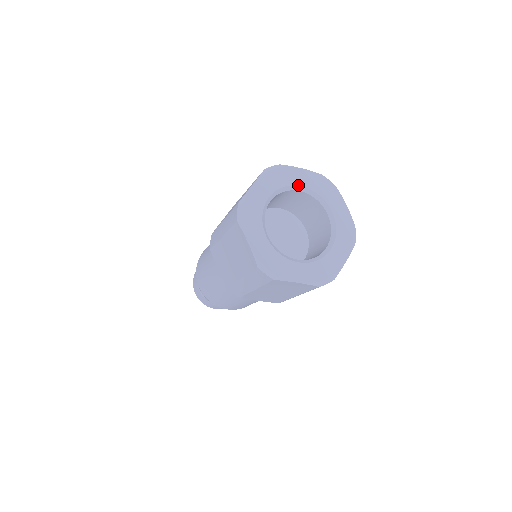
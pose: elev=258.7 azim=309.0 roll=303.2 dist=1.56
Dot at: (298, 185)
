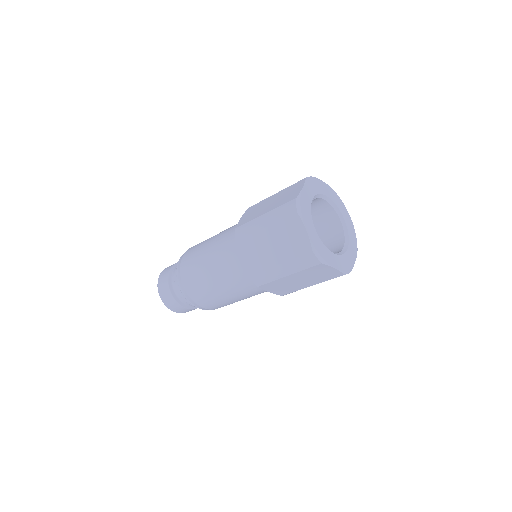
Dot at: (343, 217)
